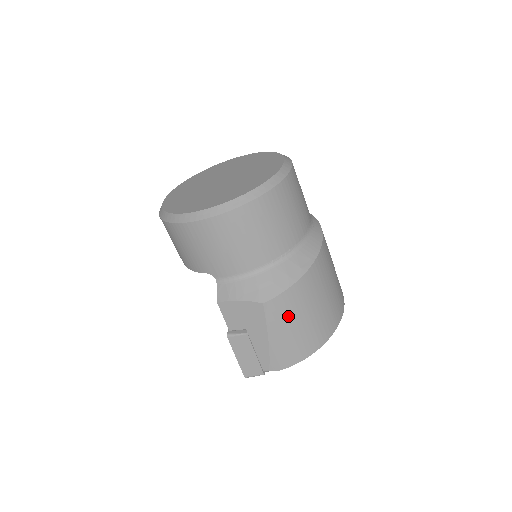
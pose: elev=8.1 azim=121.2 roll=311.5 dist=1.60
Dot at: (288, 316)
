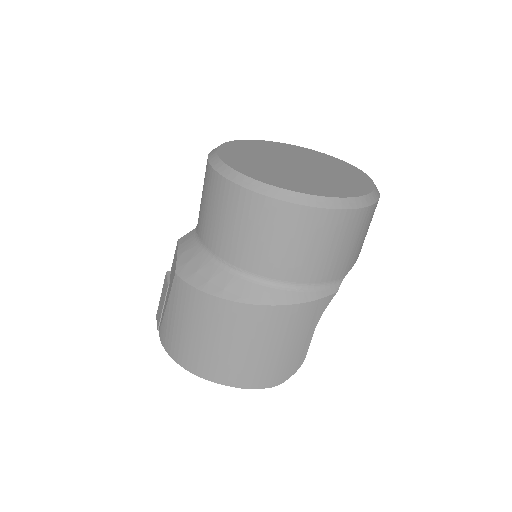
Dot at: (183, 309)
